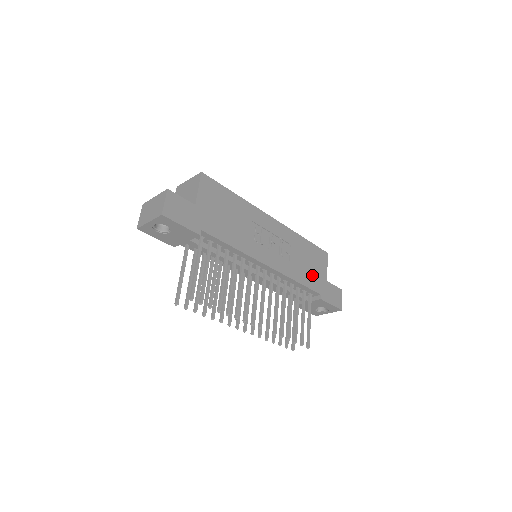
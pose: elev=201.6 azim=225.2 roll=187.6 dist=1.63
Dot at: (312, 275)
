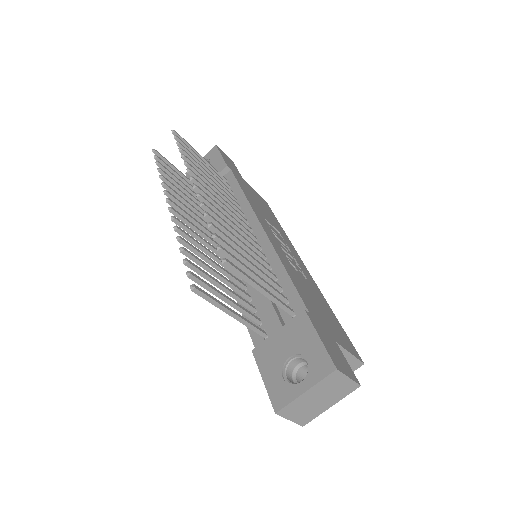
Dot at: (314, 306)
